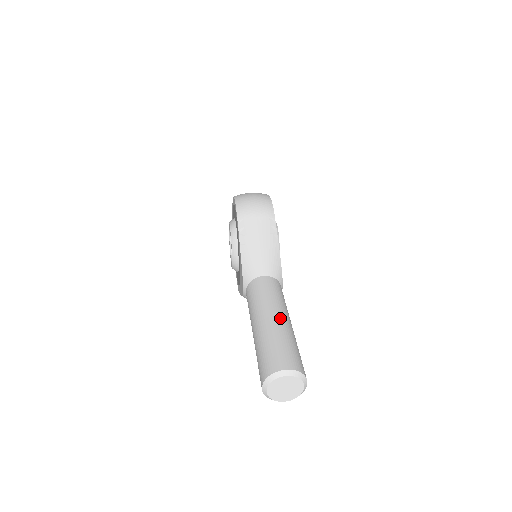
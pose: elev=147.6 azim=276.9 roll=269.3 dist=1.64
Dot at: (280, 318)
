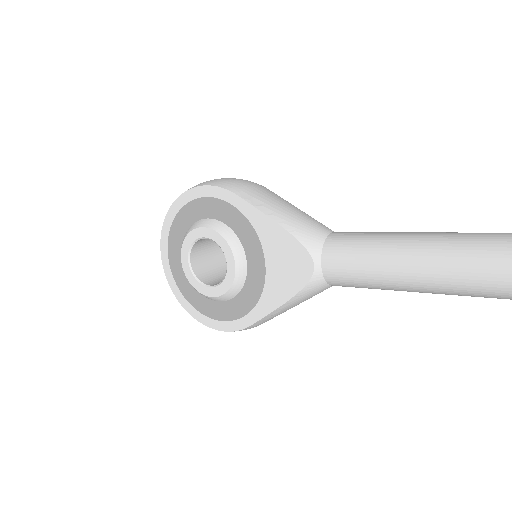
Dot at: (433, 232)
